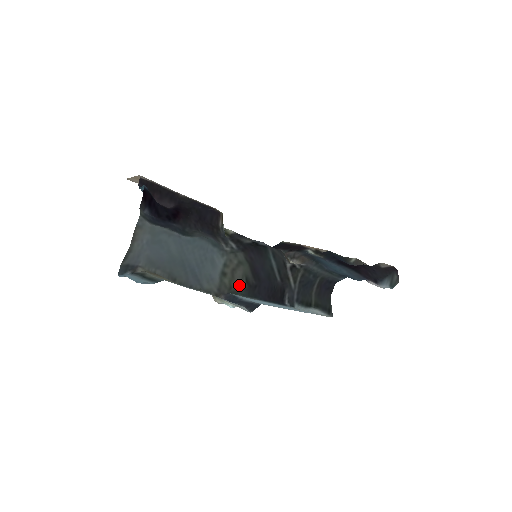
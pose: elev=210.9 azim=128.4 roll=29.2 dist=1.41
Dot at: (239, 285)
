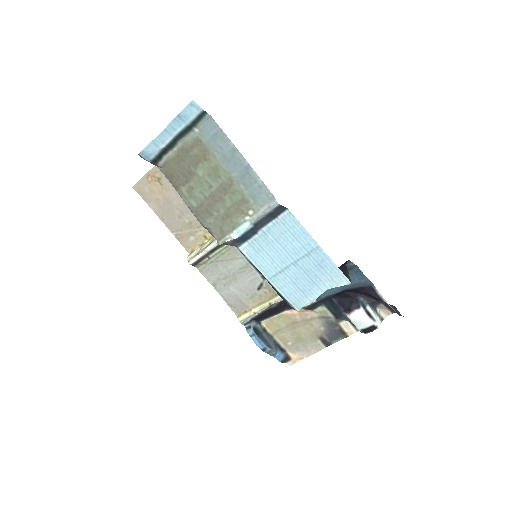
Dot at: occluded
